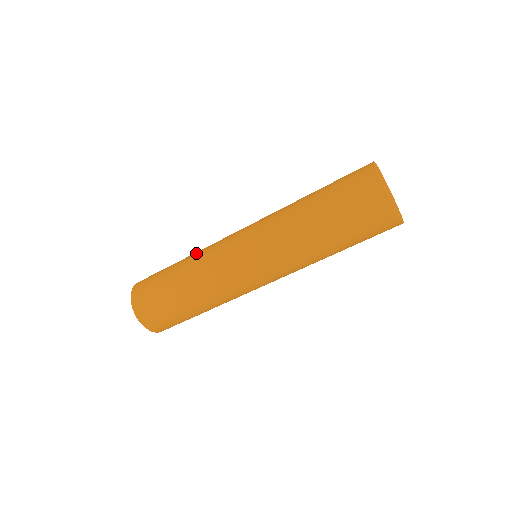
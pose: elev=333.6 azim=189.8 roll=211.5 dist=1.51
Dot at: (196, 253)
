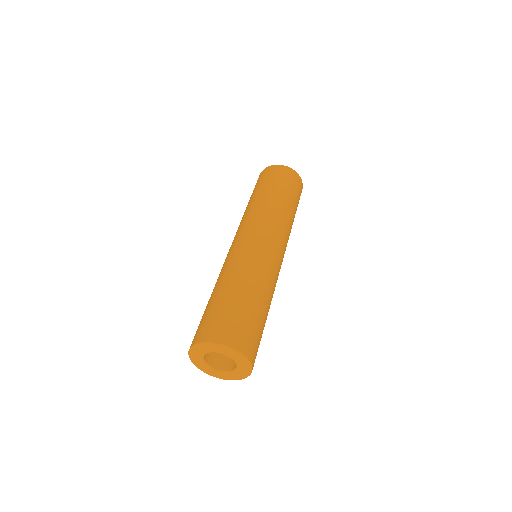
Dot at: (223, 274)
